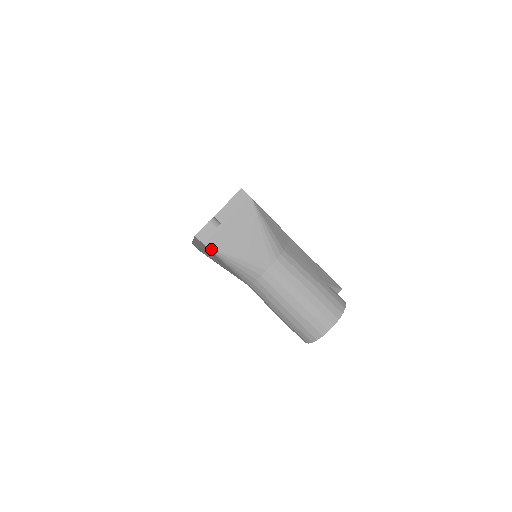
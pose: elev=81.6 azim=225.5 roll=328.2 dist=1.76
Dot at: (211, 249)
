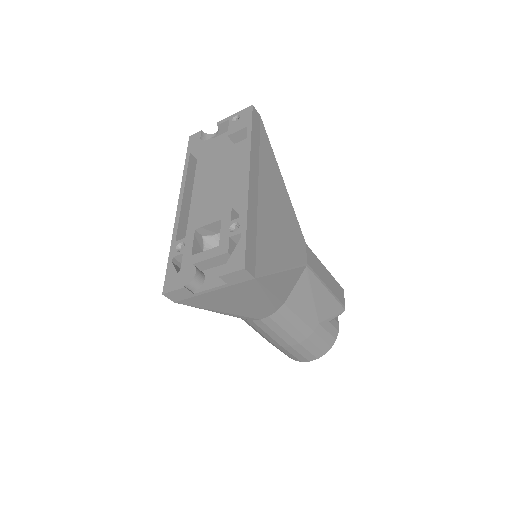
Dot at: (183, 304)
